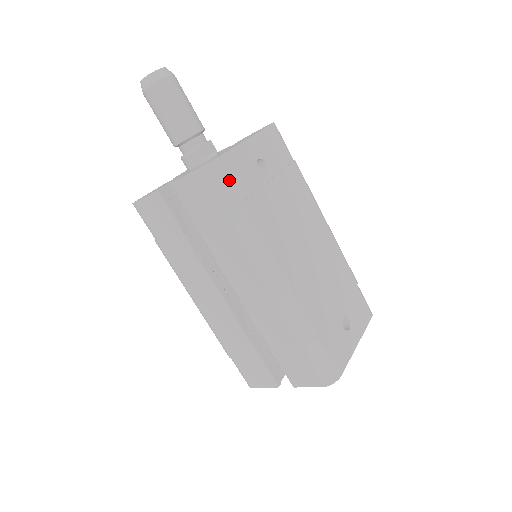
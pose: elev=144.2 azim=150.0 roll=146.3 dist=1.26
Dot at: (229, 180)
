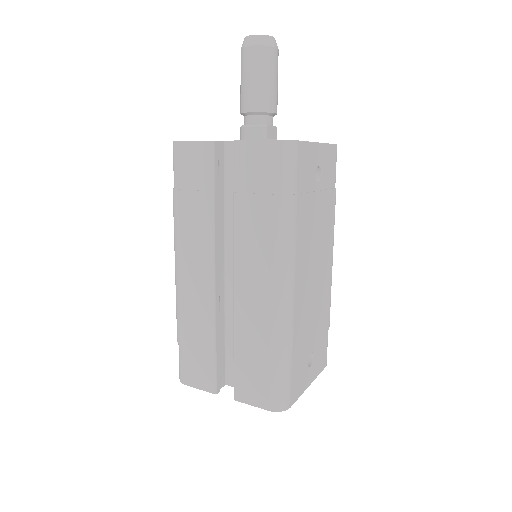
Dot at: (296, 167)
